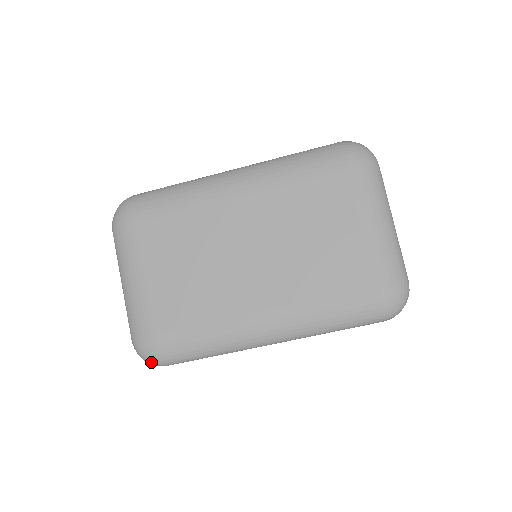
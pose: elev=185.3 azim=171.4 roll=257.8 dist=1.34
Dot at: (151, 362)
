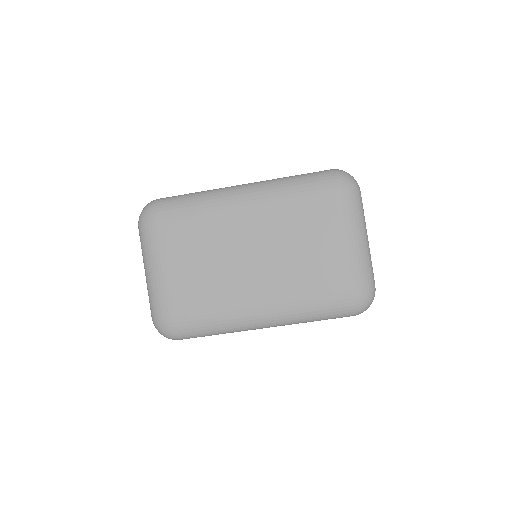
Dot at: (167, 336)
